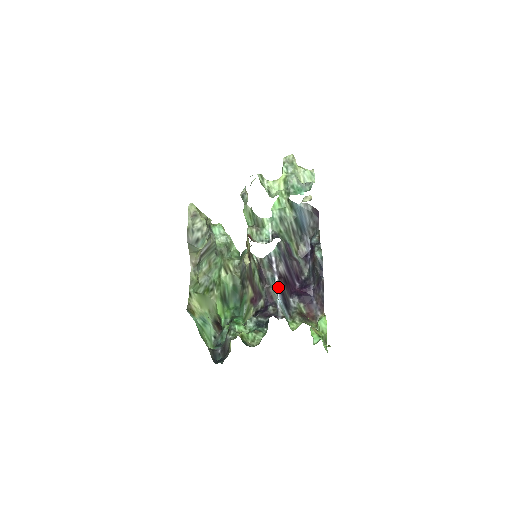
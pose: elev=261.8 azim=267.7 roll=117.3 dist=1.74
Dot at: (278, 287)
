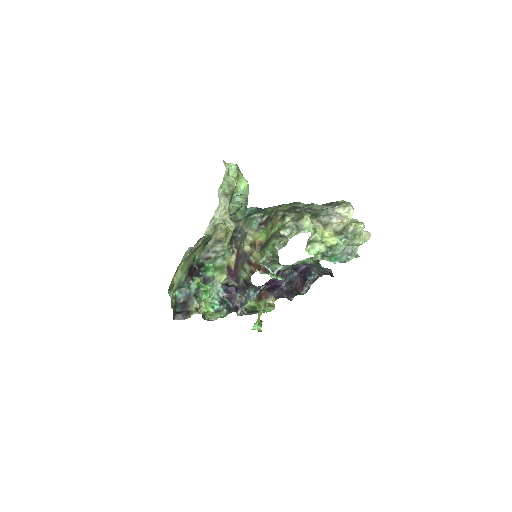
Dot at: occluded
